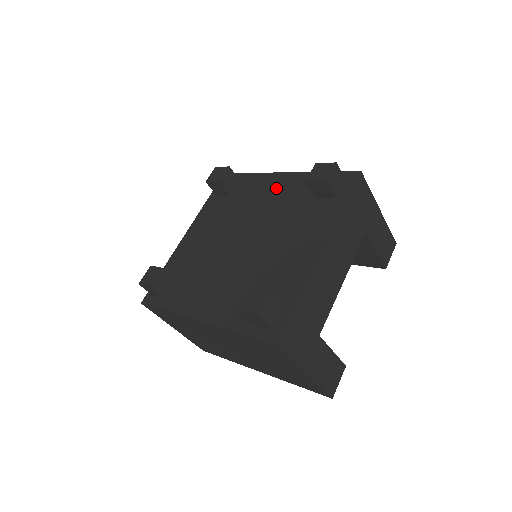
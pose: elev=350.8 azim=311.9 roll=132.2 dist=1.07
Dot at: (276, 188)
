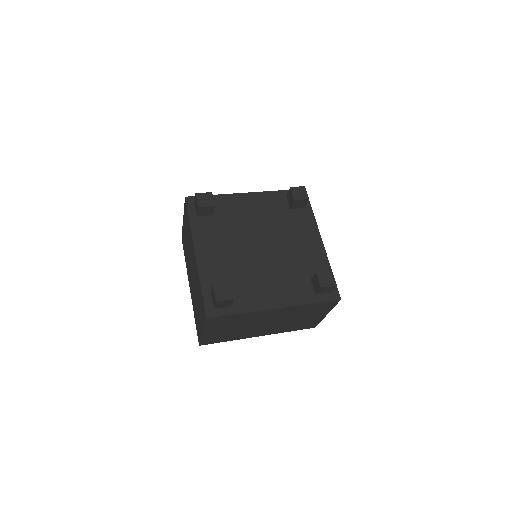
Dot at: (252, 205)
